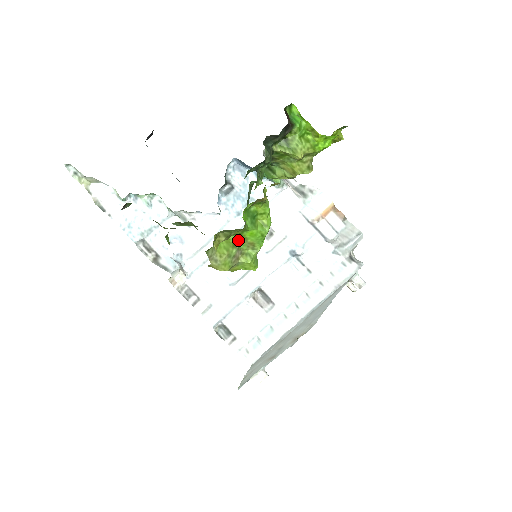
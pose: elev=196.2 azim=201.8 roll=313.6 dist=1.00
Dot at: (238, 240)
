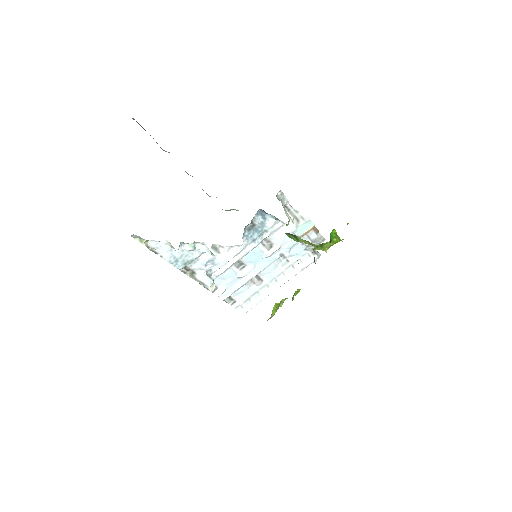
Dot at: occluded
